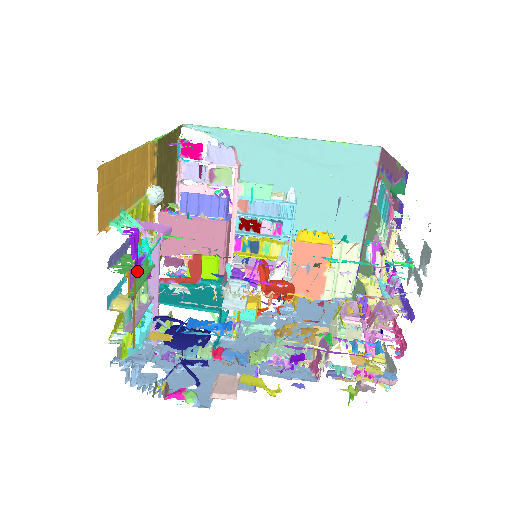
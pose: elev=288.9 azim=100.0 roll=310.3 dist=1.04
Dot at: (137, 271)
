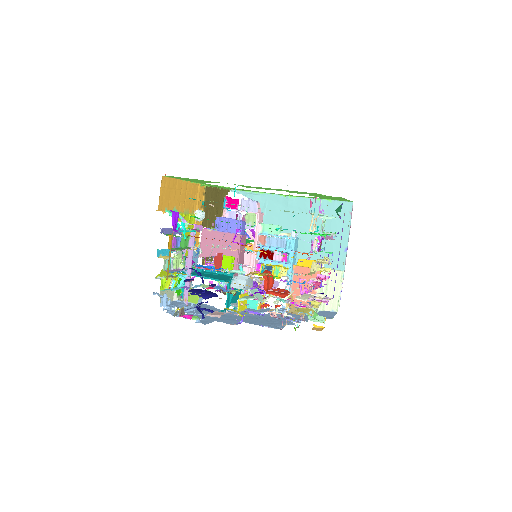
Dot at: (178, 245)
